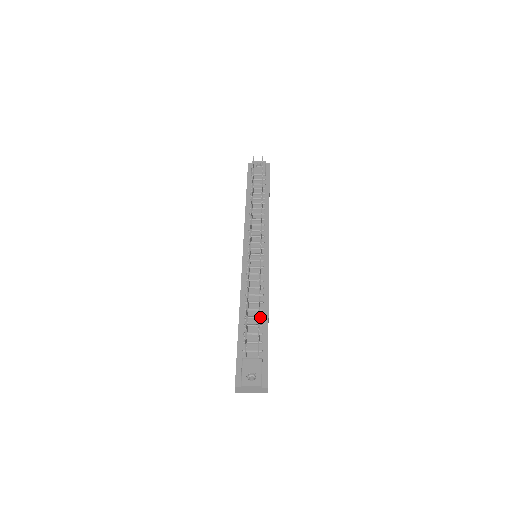
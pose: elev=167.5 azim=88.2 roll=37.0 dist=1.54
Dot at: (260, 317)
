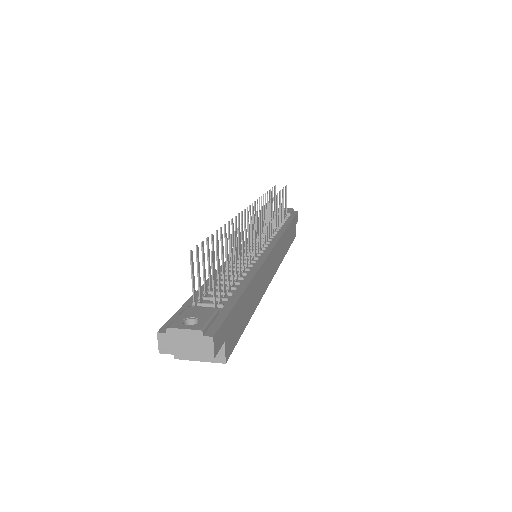
Dot at: (235, 281)
